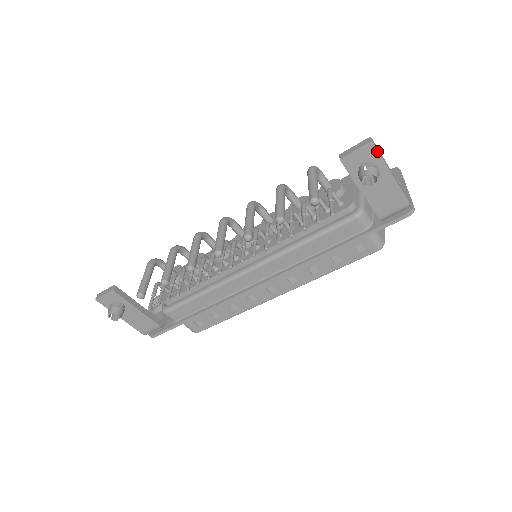
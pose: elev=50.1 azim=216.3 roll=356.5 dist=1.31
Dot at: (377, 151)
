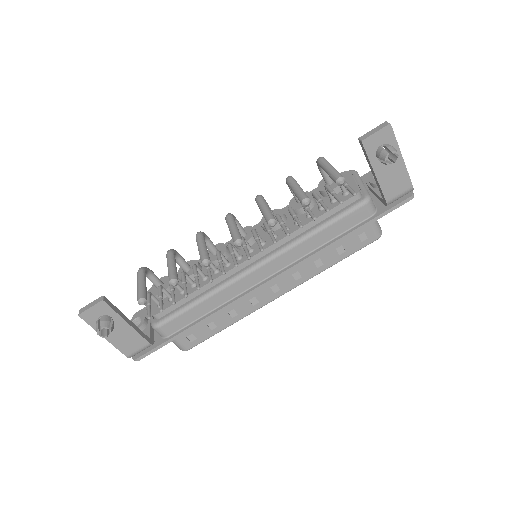
Dot at: (393, 133)
